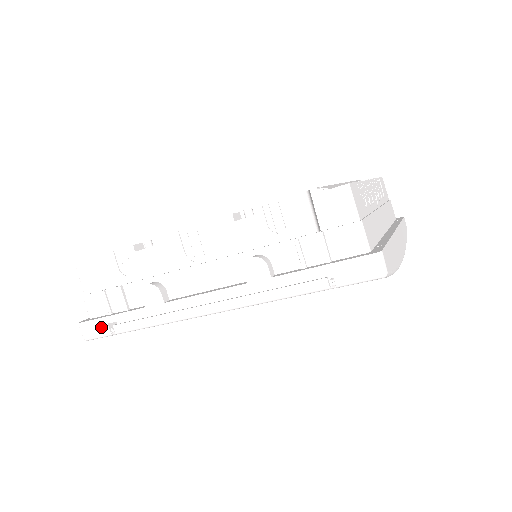
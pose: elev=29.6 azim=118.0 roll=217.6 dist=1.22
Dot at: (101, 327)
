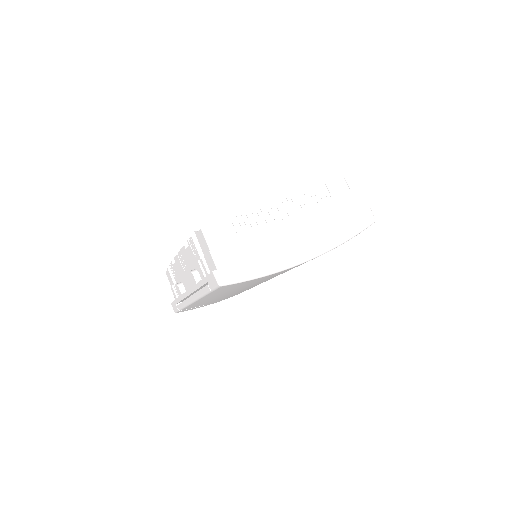
Dot at: (175, 306)
